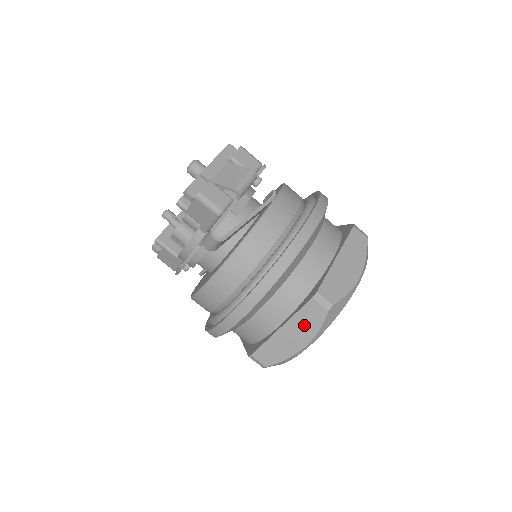
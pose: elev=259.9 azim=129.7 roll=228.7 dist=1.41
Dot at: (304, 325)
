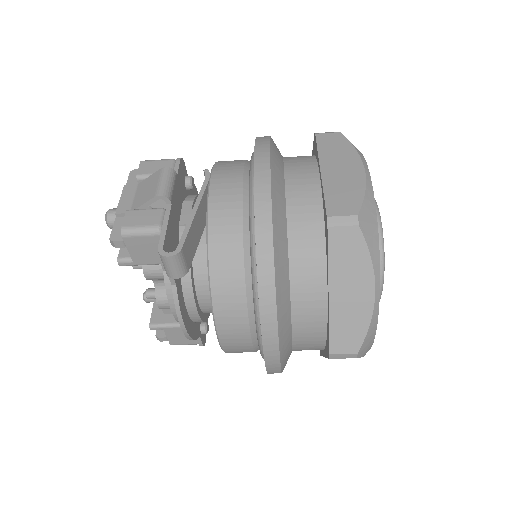
Dot at: (349, 266)
